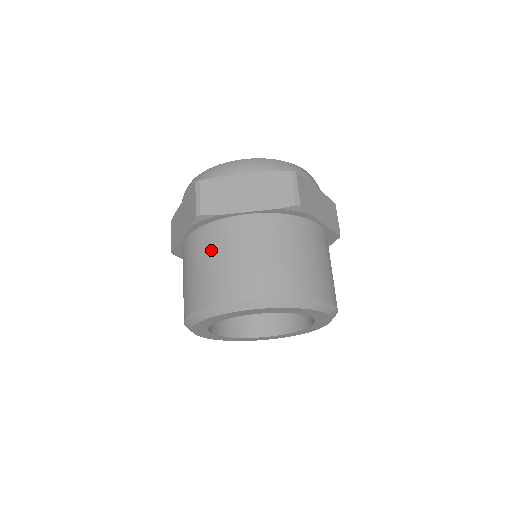
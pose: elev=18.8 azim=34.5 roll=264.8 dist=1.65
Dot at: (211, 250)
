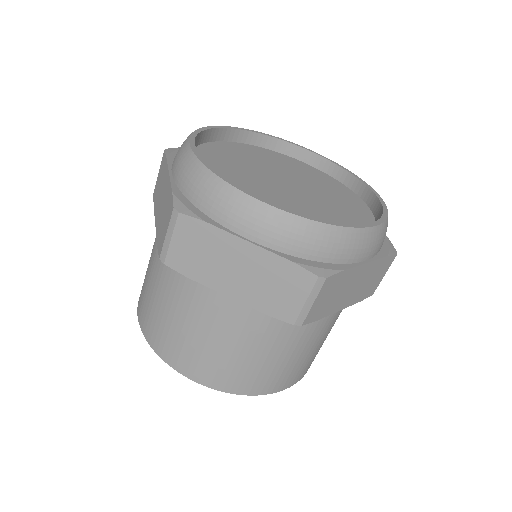
Dot at: (170, 295)
